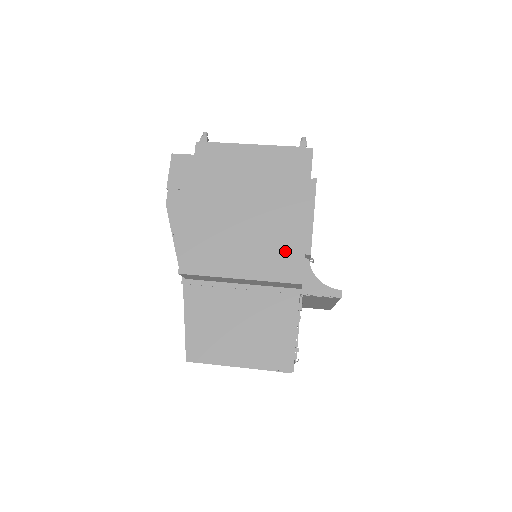
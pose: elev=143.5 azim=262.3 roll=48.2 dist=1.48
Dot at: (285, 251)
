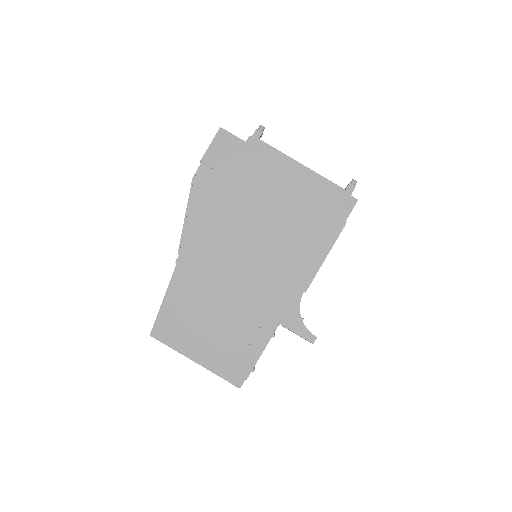
Dot at: (284, 287)
